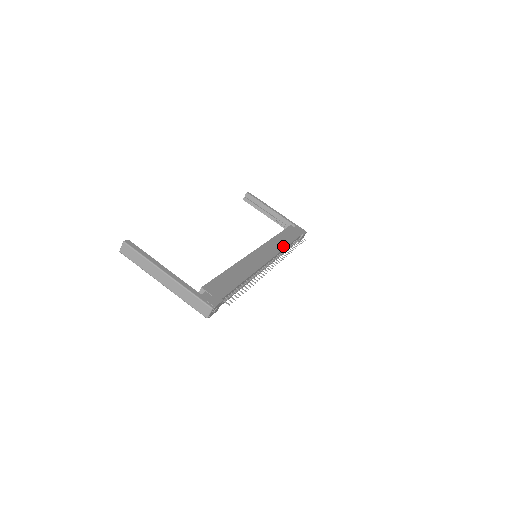
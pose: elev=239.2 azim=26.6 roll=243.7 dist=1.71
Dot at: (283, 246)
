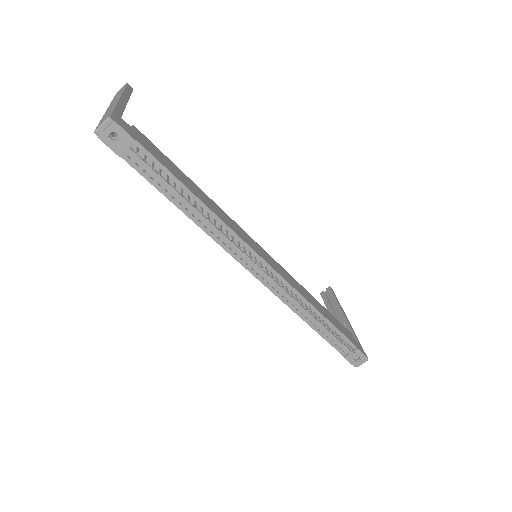
Dot at: (307, 299)
